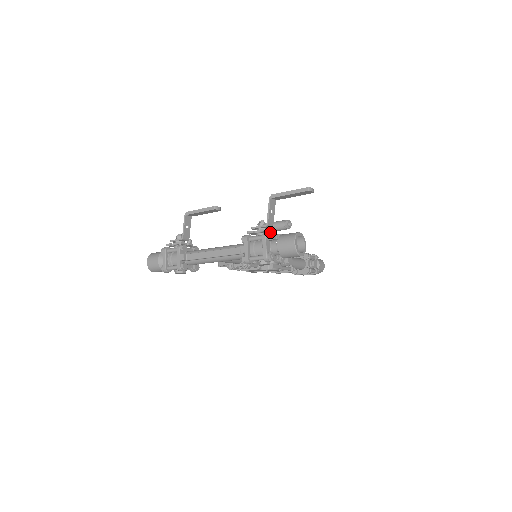
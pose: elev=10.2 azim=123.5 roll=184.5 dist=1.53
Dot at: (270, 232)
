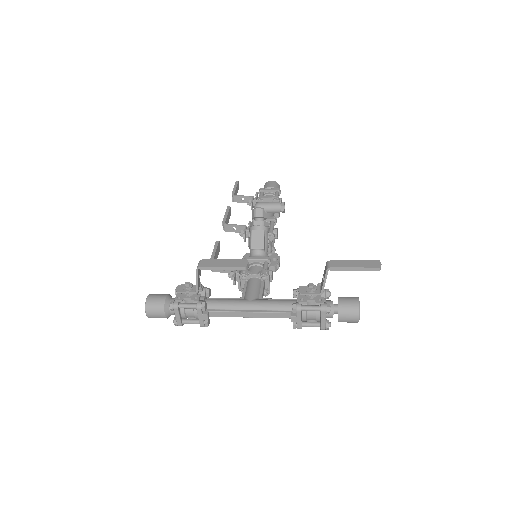
Dot at: (329, 306)
